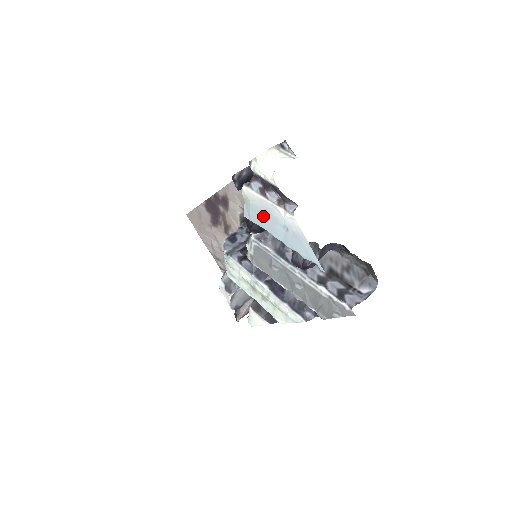
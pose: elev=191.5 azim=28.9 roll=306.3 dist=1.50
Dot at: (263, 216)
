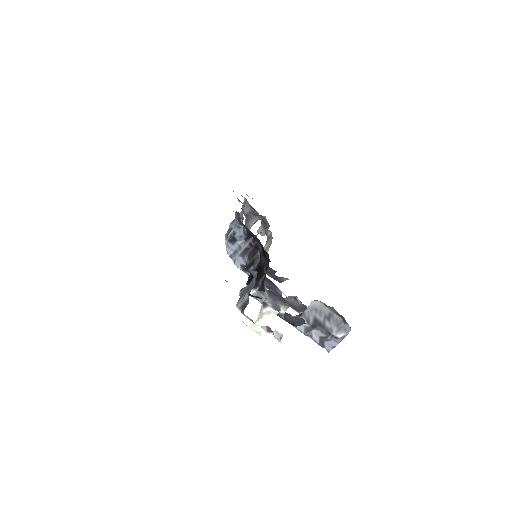
Dot at: occluded
